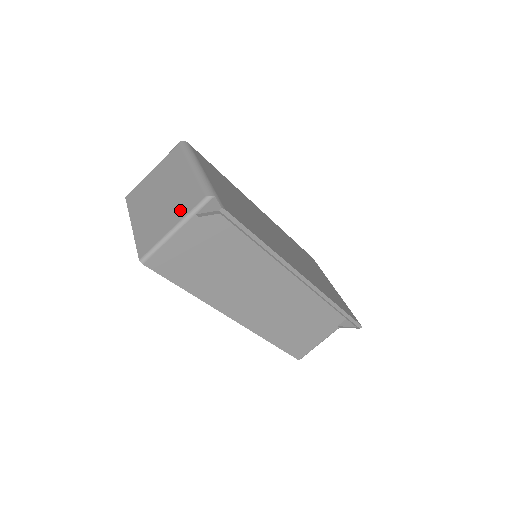
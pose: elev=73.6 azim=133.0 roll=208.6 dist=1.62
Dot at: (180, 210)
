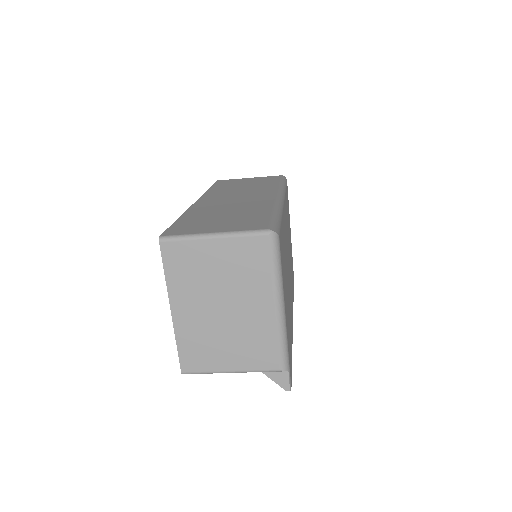
Dot at: (246, 358)
